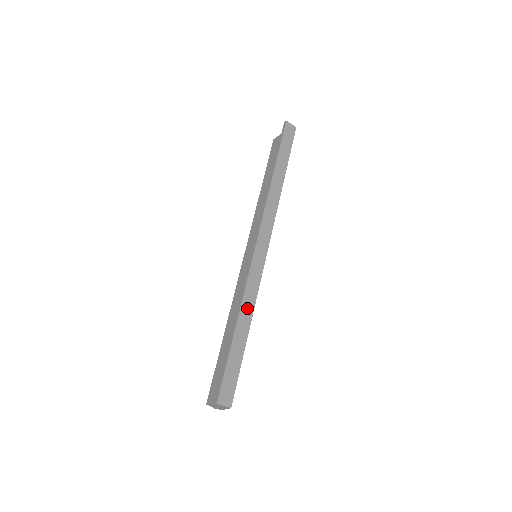
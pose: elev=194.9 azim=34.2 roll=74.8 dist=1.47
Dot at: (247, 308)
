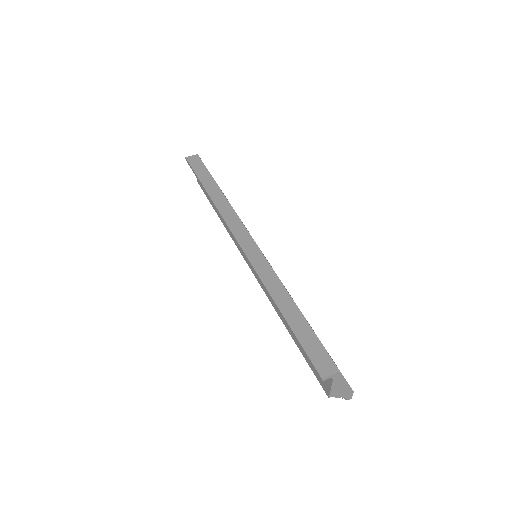
Dot at: (275, 289)
